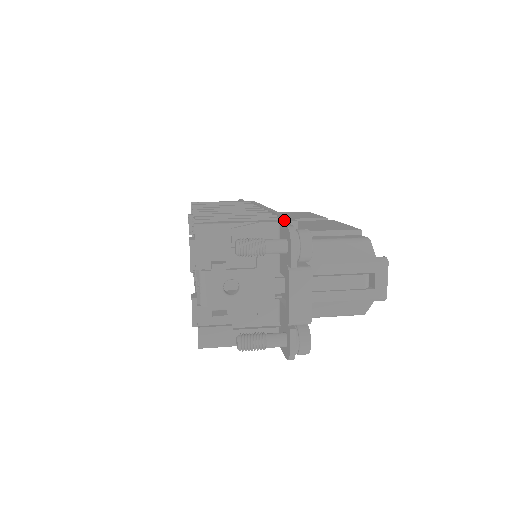
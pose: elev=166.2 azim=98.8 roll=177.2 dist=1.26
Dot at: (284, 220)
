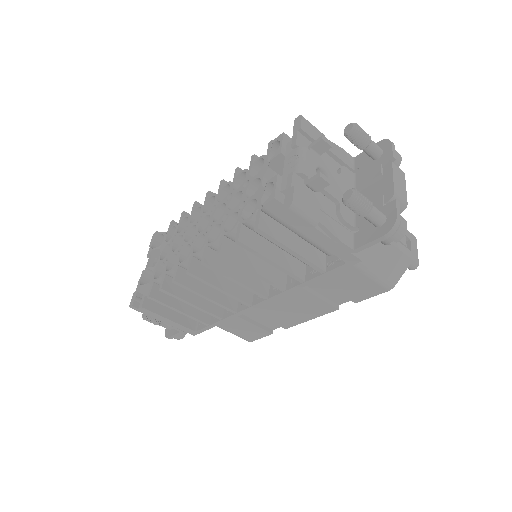
Dot at: occluded
